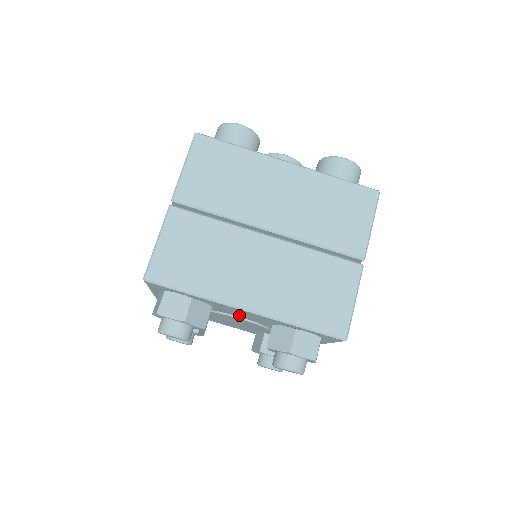
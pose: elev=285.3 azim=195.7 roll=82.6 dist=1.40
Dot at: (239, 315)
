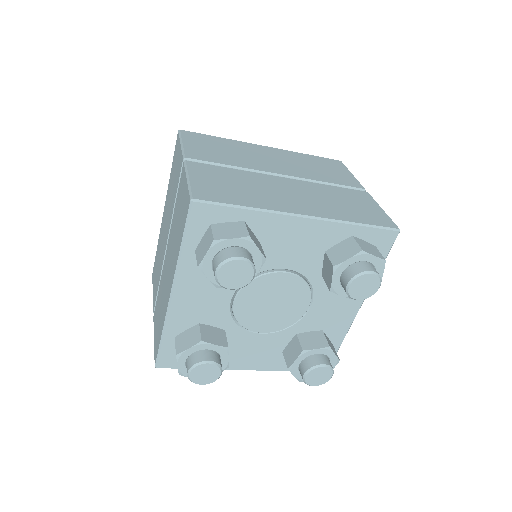
Dot at: (286, 259)
